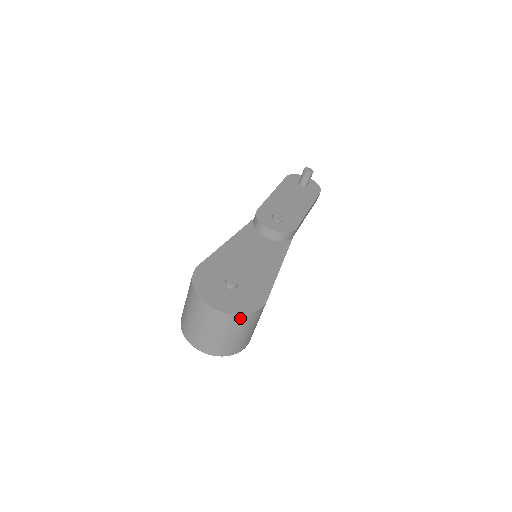
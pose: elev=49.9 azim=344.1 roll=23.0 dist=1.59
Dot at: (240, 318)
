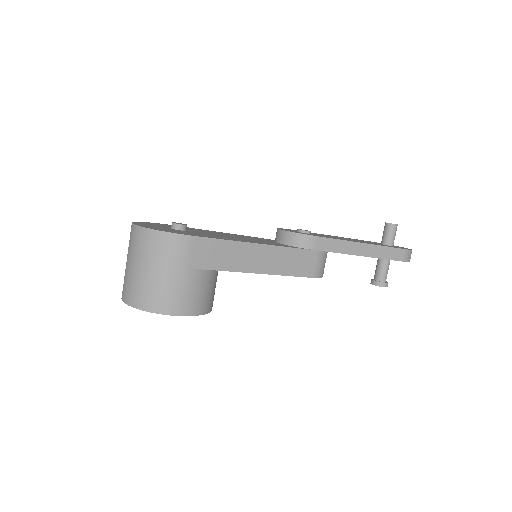
Dot at: (149, 235)
